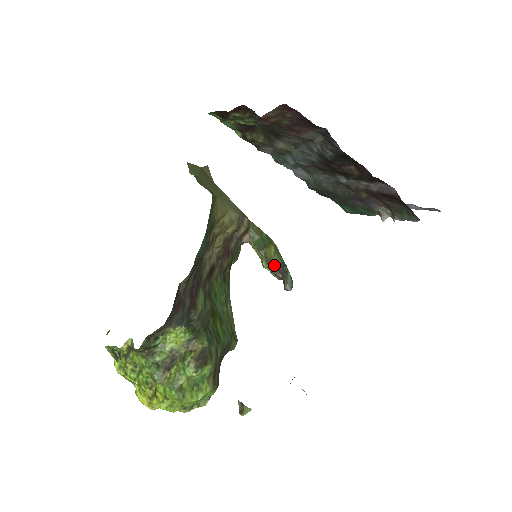
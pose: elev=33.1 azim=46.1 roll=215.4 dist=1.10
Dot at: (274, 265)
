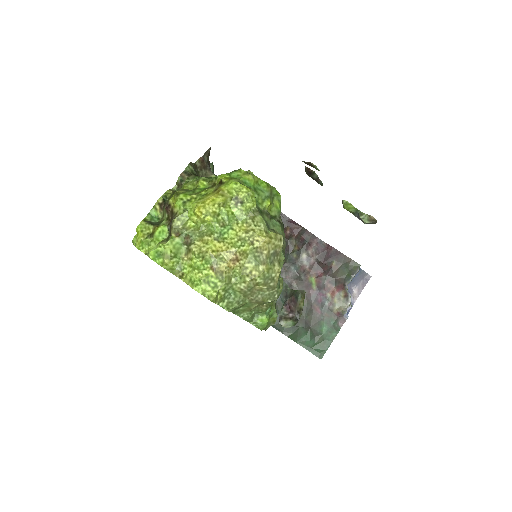
Dot at: occluded
